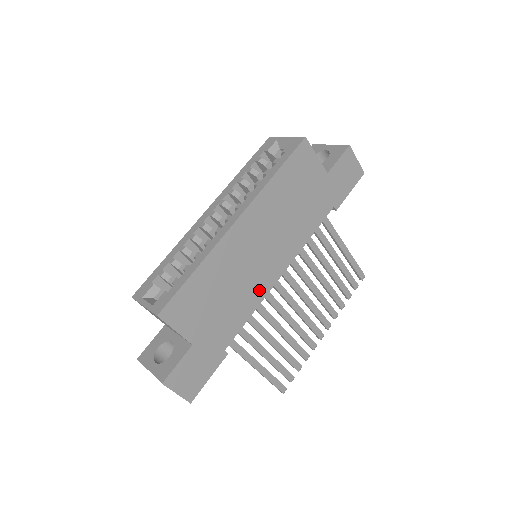
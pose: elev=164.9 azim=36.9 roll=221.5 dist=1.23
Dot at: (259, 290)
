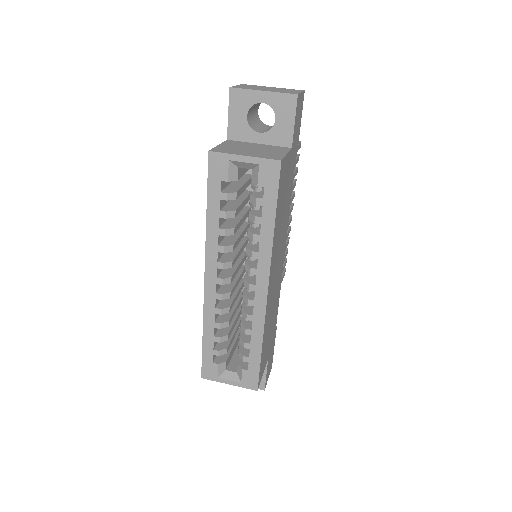
Dot at: (280, 282)
